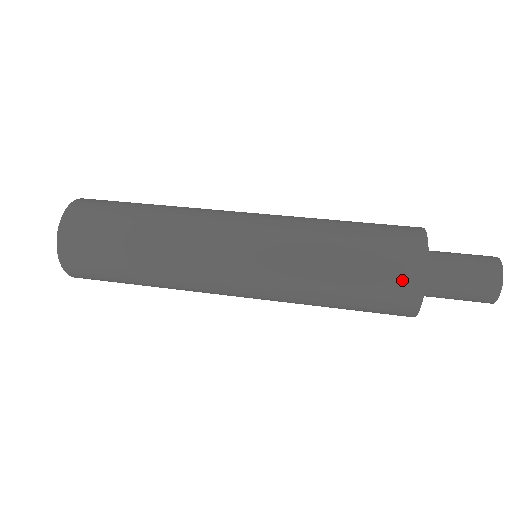
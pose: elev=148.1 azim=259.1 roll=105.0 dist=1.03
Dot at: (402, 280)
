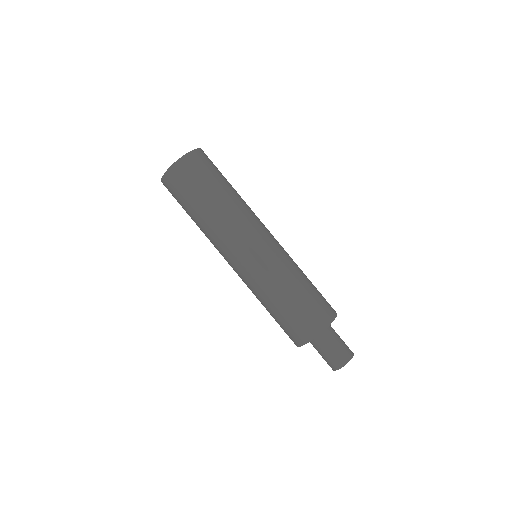
Dot at: (293, 337)
